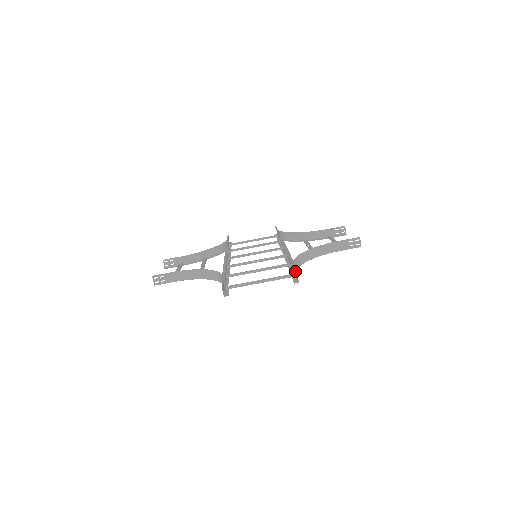
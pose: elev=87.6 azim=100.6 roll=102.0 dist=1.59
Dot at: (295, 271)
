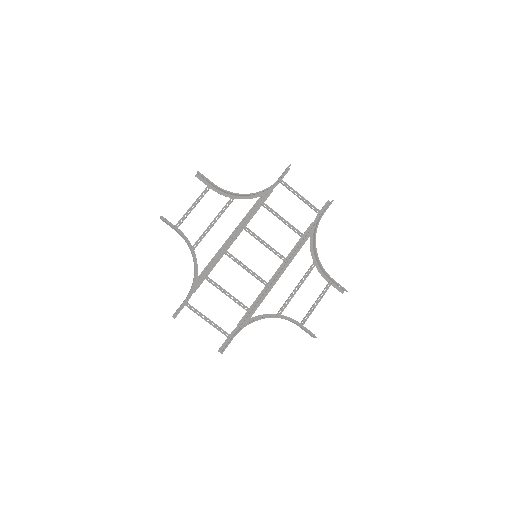
Dot at: (221, 353)
